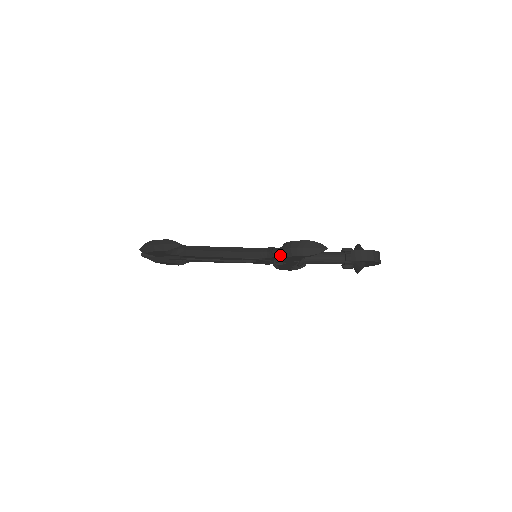
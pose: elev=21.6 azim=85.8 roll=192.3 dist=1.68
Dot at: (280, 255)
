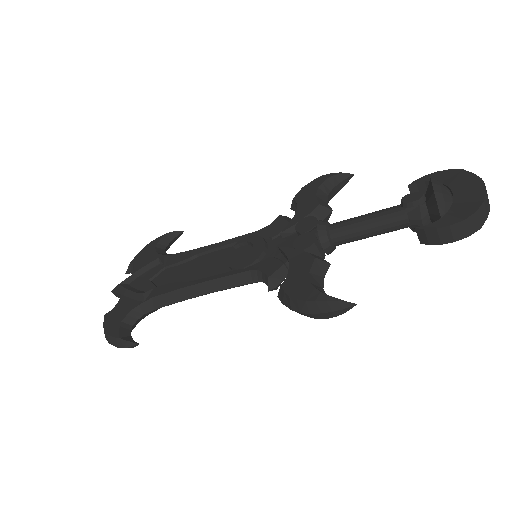
Dot at: occluded
